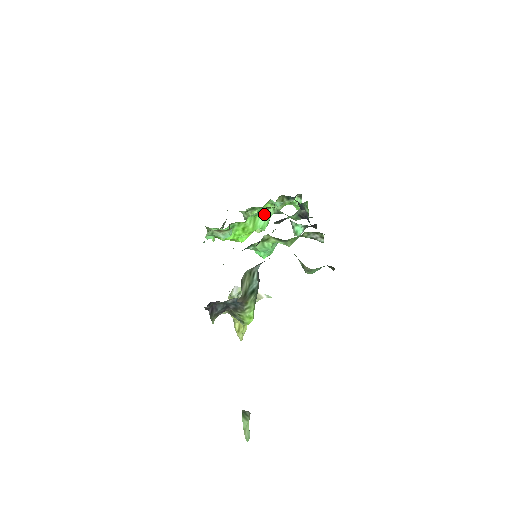
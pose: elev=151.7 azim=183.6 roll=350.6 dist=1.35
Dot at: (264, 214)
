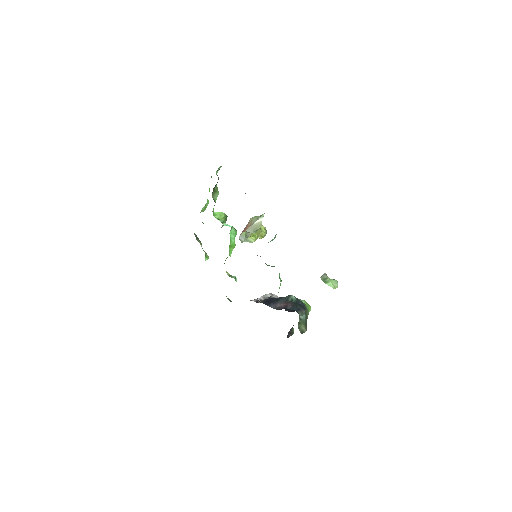
Dot at: (230, 235)
